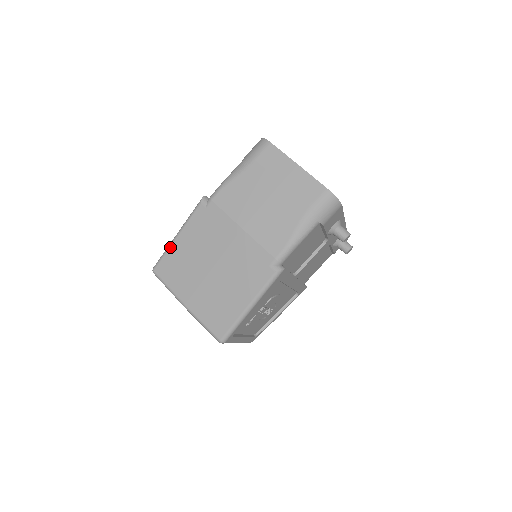
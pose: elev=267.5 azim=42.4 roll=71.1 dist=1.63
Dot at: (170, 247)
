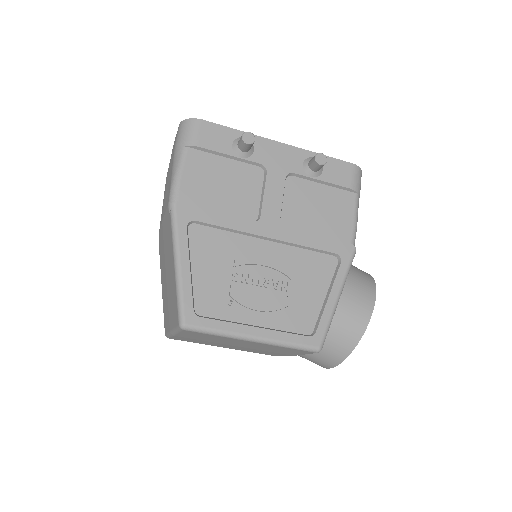
Dot at: occluded
